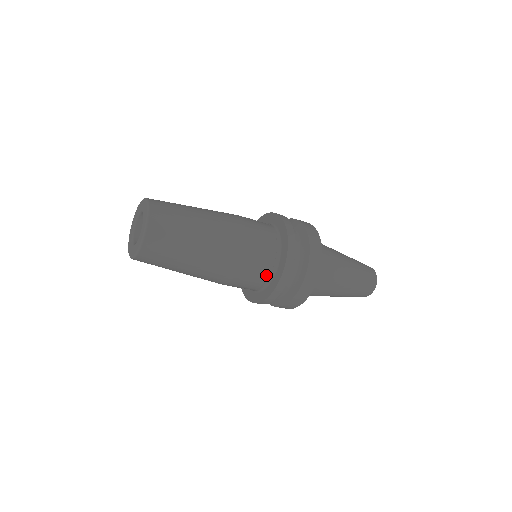
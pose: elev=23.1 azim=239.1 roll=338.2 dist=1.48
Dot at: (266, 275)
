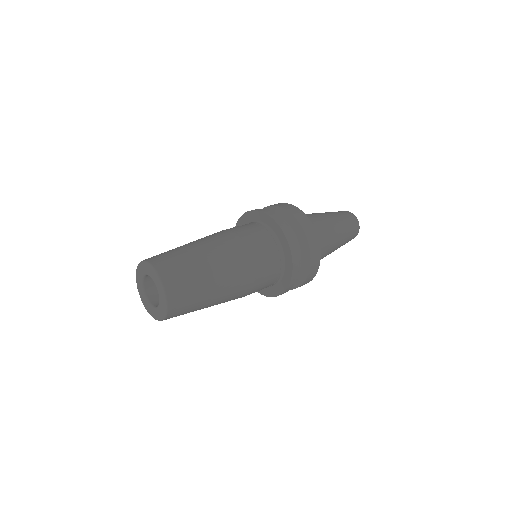
Dot at: (271, 285)
